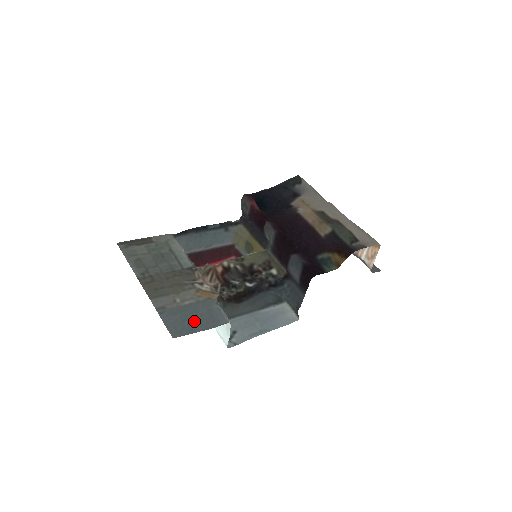
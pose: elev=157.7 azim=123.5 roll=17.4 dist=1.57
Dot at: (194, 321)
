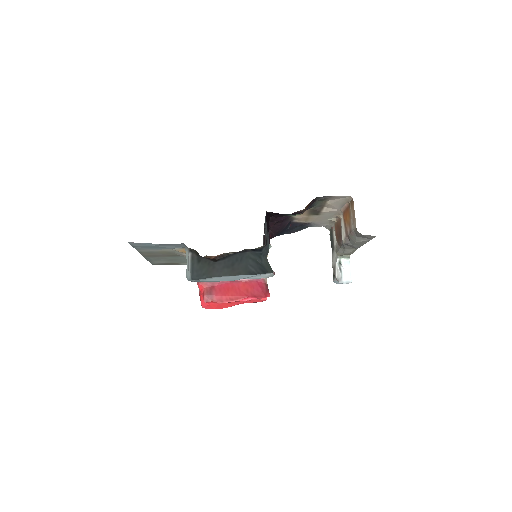
Dot at: (156, 246)
